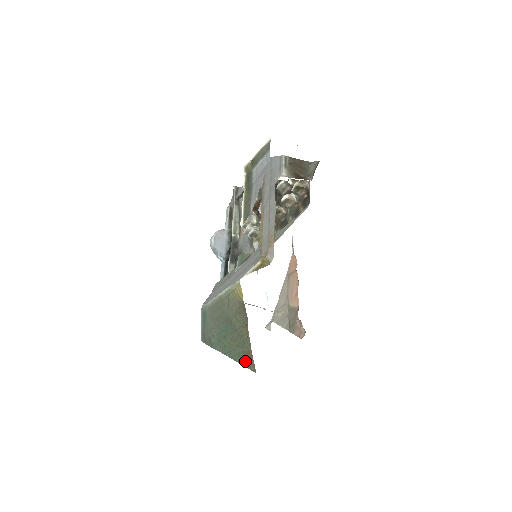
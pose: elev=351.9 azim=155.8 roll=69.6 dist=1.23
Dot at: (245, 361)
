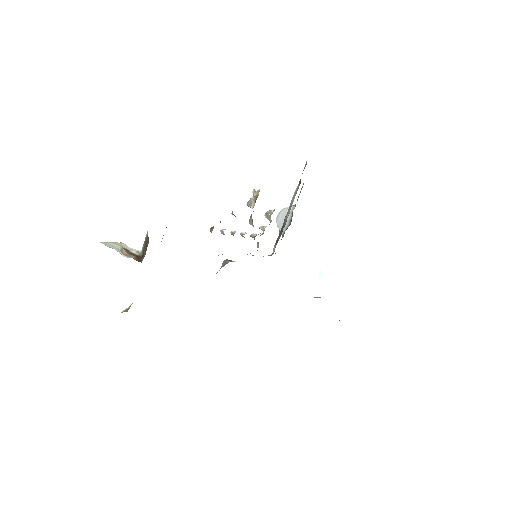
Dot at: occluded
